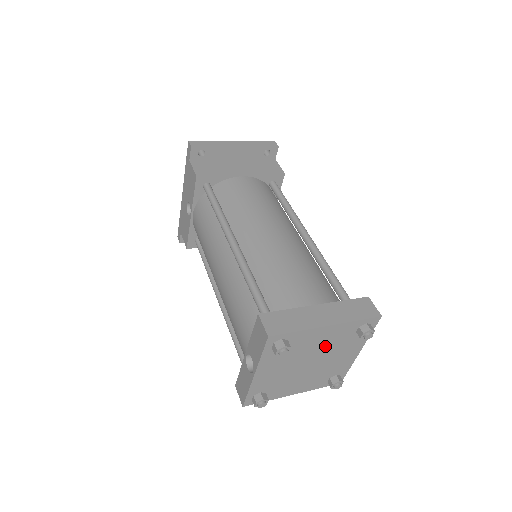
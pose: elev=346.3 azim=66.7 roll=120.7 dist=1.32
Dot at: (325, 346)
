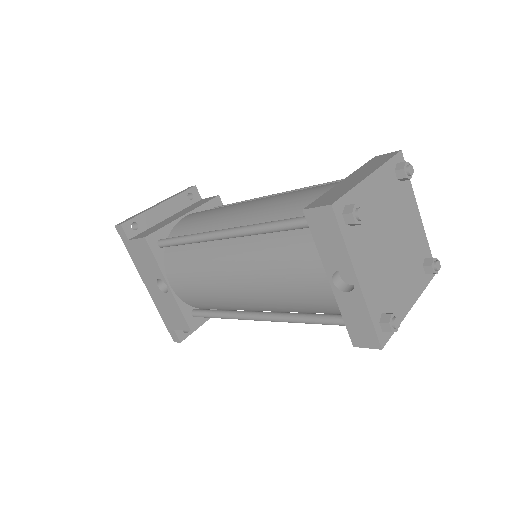
Dot at: (387, 210)
